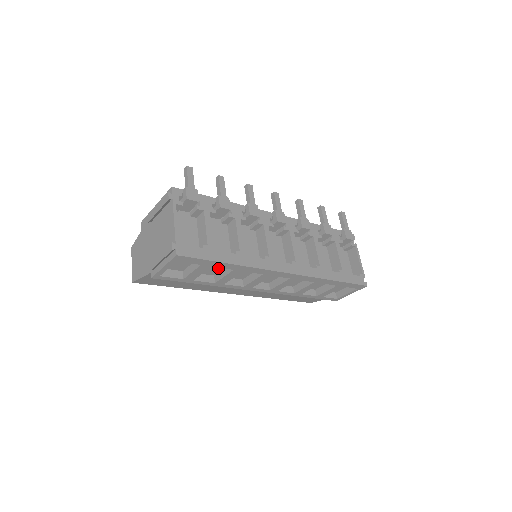
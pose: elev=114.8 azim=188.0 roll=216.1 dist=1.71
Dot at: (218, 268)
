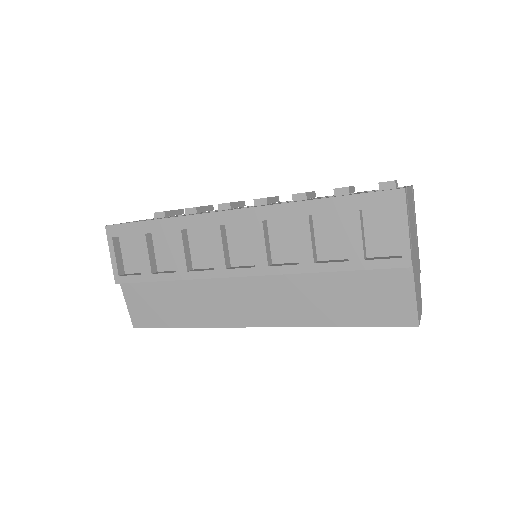
Dot at: occluded
